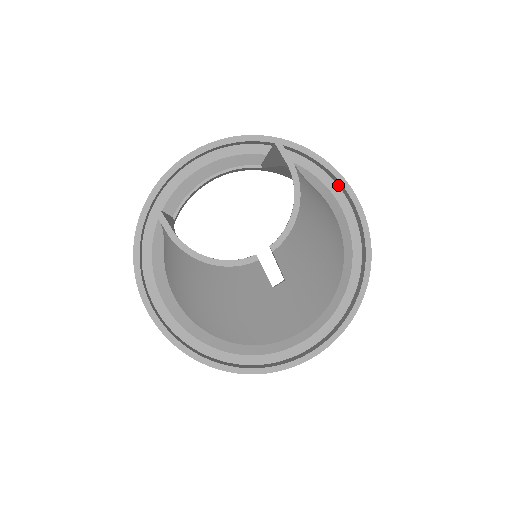
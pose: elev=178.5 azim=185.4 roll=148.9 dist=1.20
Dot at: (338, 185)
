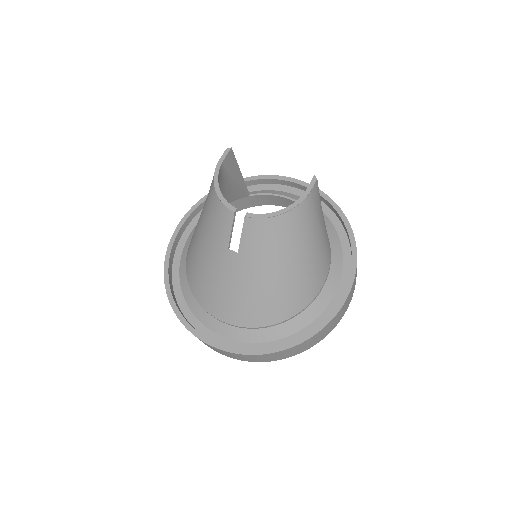
Dot at: occluded
